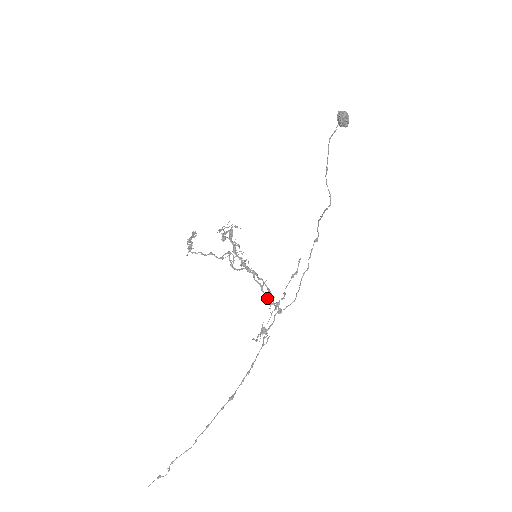
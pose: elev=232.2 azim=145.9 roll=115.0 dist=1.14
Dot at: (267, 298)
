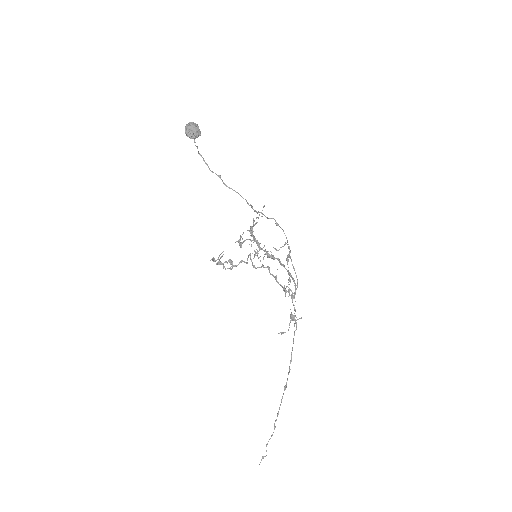
Dot at: (282, 287)
